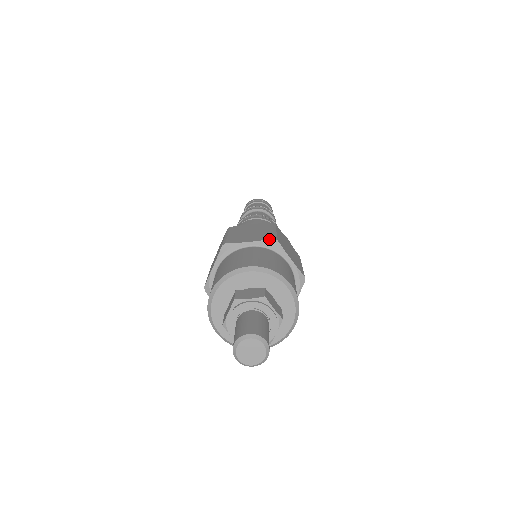
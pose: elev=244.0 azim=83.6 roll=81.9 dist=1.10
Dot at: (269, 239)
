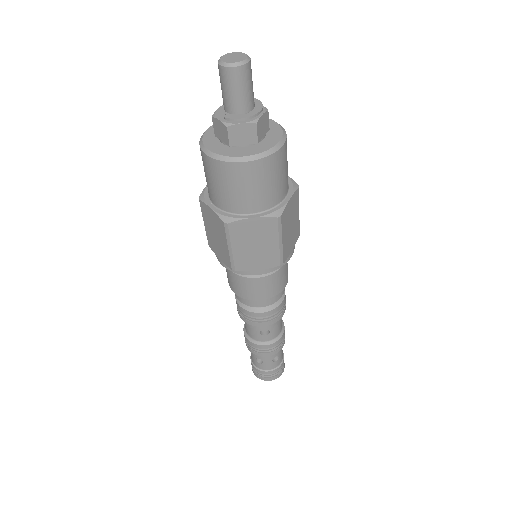
Dot at: occluded
